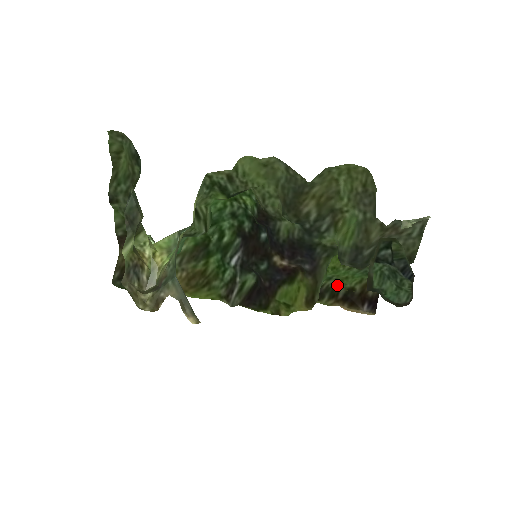
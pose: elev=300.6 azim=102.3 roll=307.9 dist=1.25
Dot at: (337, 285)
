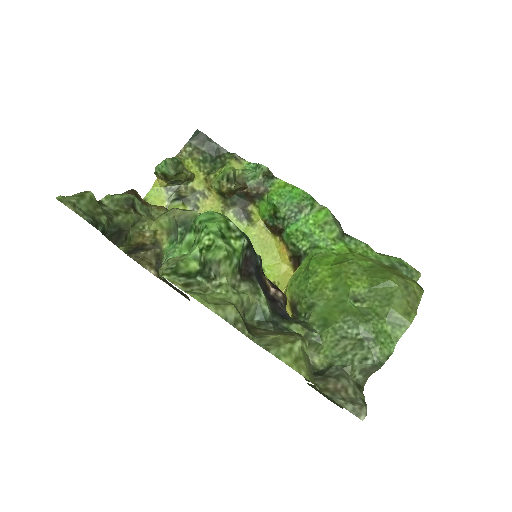
Dot at: occluded
